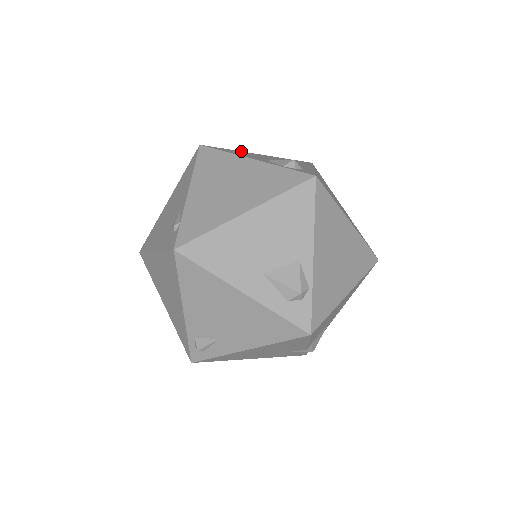
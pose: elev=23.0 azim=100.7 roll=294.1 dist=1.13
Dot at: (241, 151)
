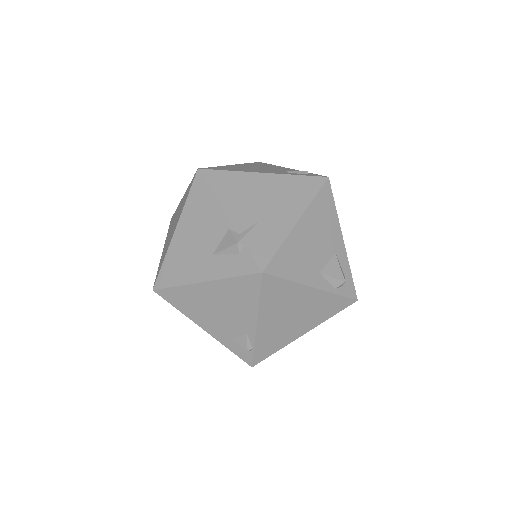
Dot at: (288, 238)
